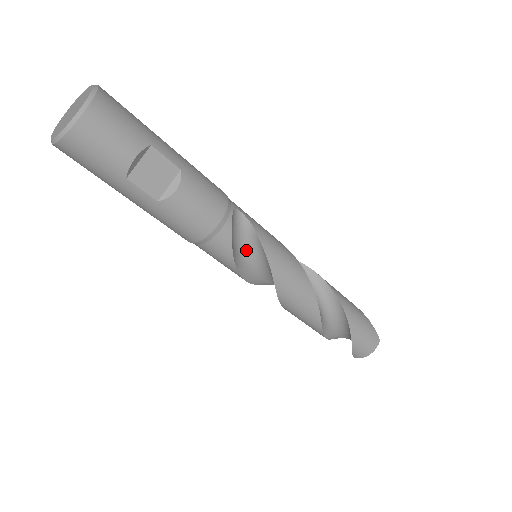
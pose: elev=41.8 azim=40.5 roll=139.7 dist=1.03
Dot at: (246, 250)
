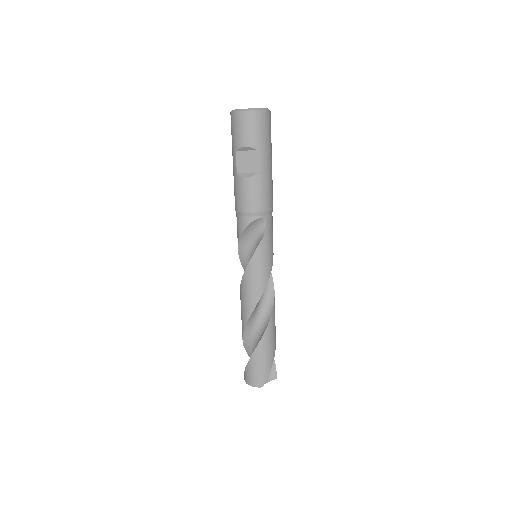
Dot at: (252, 244)
